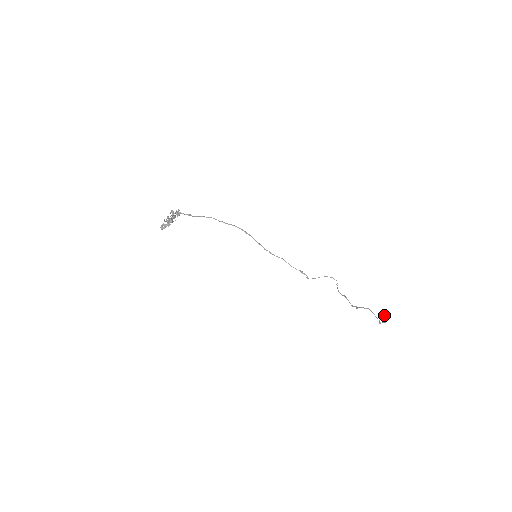
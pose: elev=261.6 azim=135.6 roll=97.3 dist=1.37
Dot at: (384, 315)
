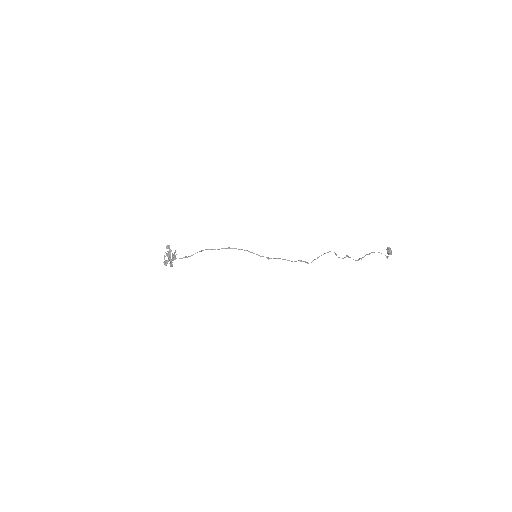
Dot at: (388, 248)
